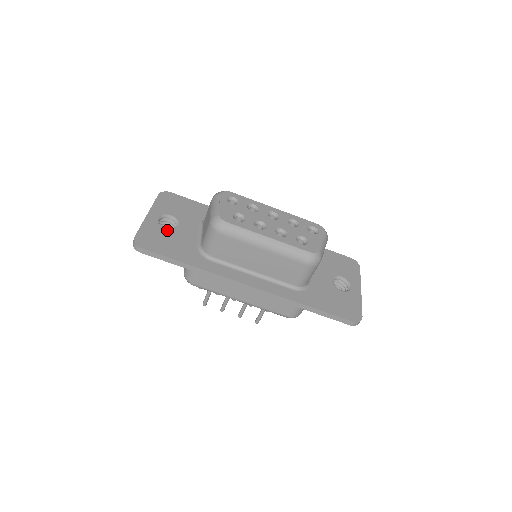
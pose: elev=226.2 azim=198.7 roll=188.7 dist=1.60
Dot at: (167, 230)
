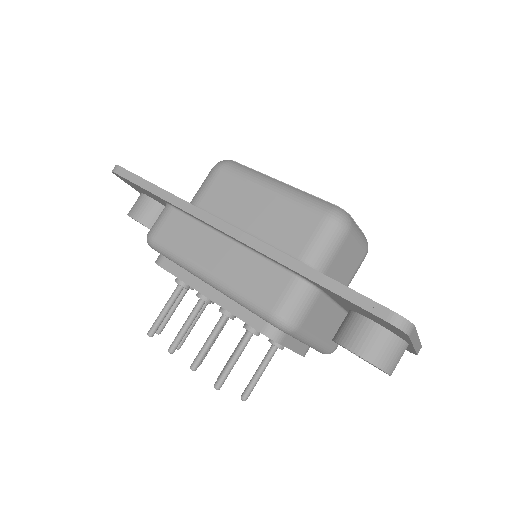
Dot at: occluded
